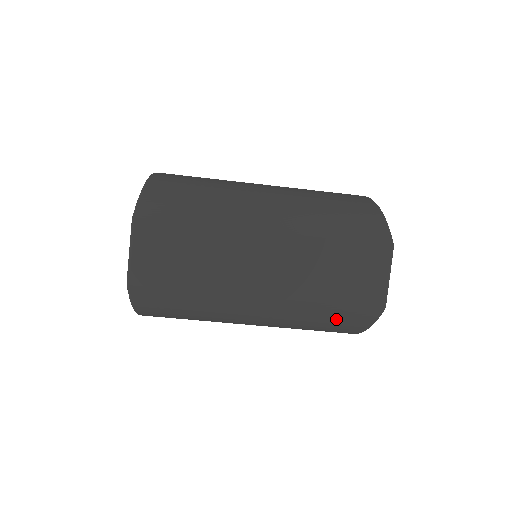
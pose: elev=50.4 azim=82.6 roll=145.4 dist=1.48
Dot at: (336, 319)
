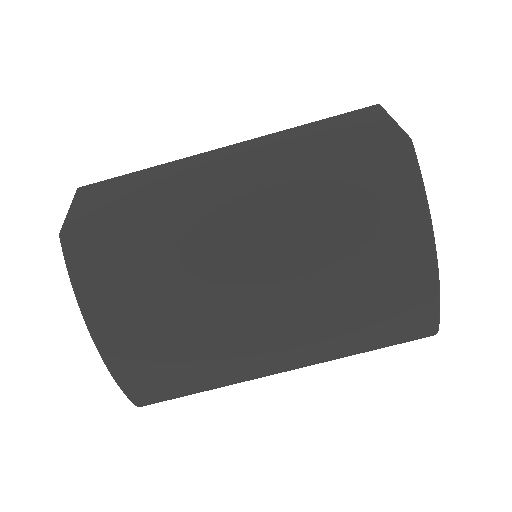
Dot at: (361, 196)
